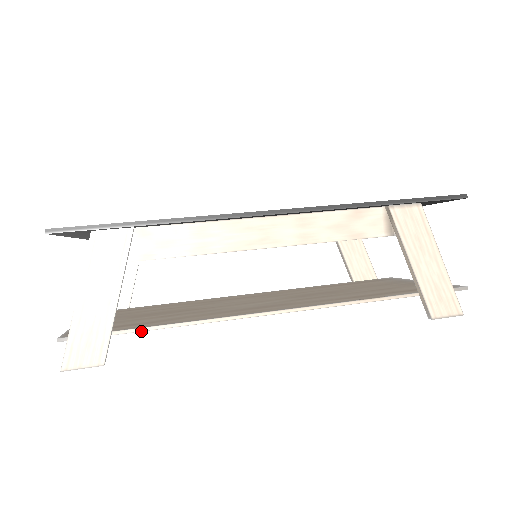
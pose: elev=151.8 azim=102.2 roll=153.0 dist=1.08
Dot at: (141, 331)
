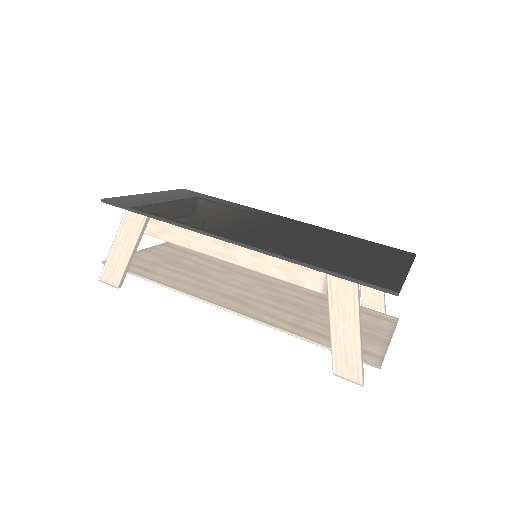
Dot at: (142, 278)
